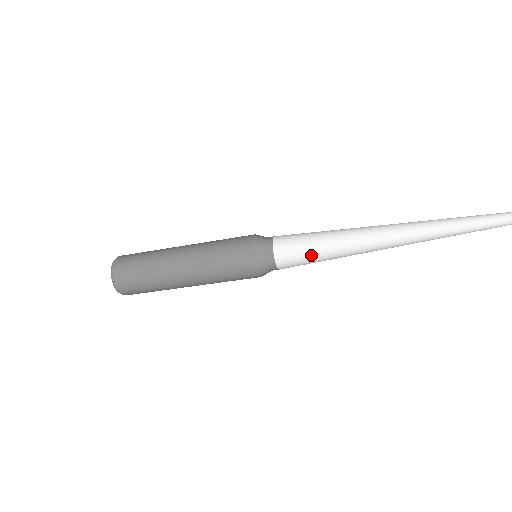
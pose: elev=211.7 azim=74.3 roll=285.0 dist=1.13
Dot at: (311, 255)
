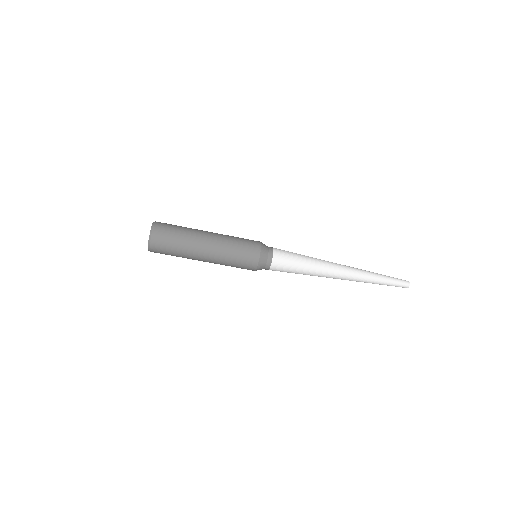
Dot at: (294, 269)
